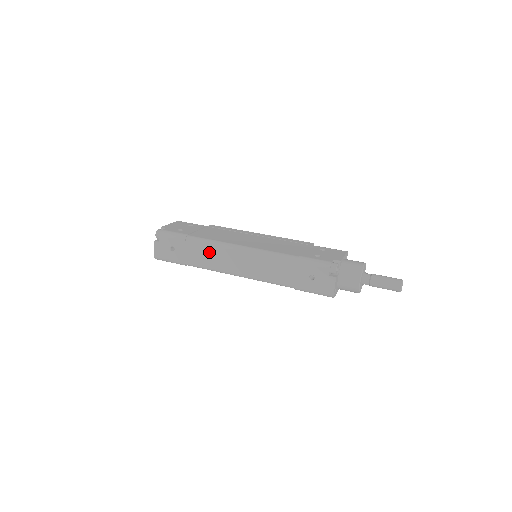
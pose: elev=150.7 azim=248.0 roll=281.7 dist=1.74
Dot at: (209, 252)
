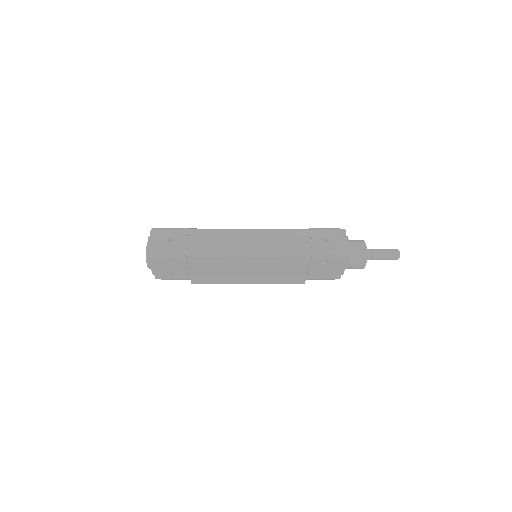
Dot at: (216, 236)
